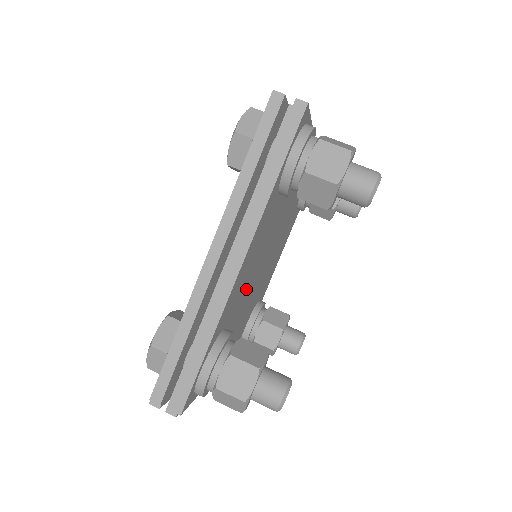
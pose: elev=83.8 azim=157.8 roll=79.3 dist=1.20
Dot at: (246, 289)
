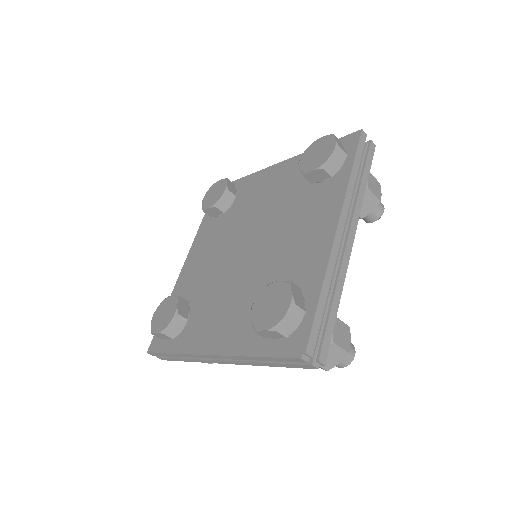
Dot at: occluded
